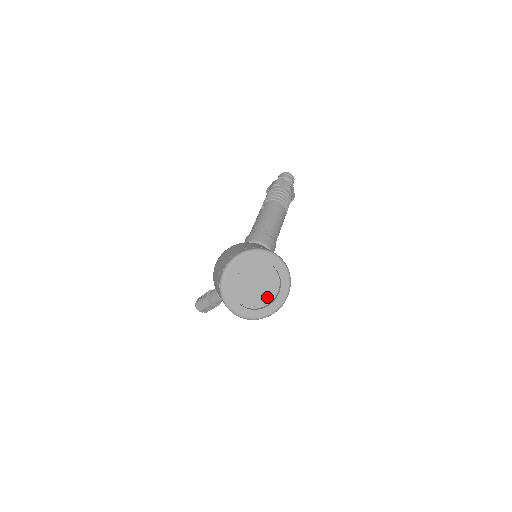
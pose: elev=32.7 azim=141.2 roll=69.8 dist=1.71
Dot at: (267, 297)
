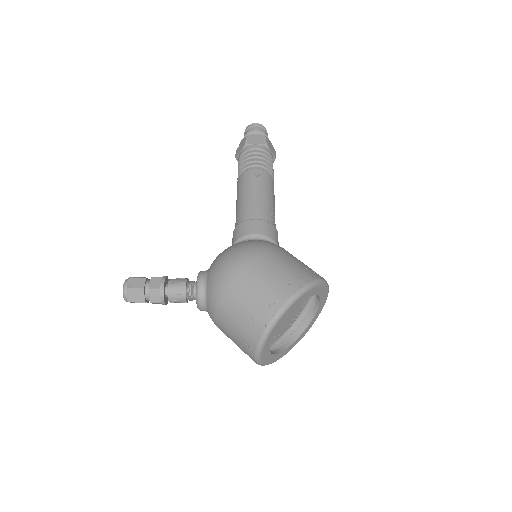
Dot at: (279, 333)
